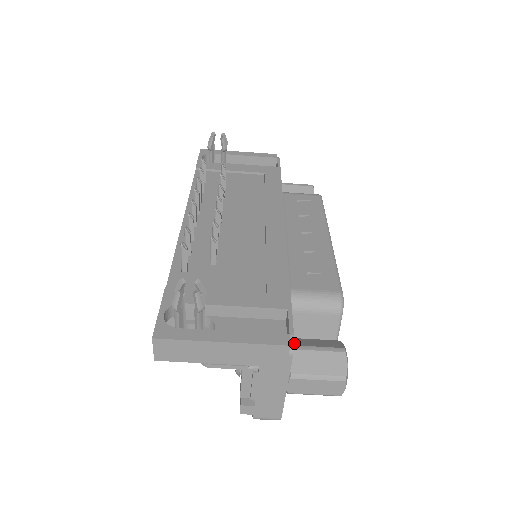
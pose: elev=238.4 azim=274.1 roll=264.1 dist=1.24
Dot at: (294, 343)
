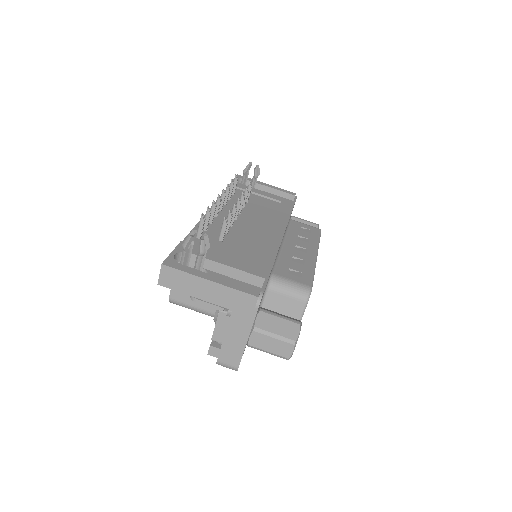
Dot at: (264, 309)
